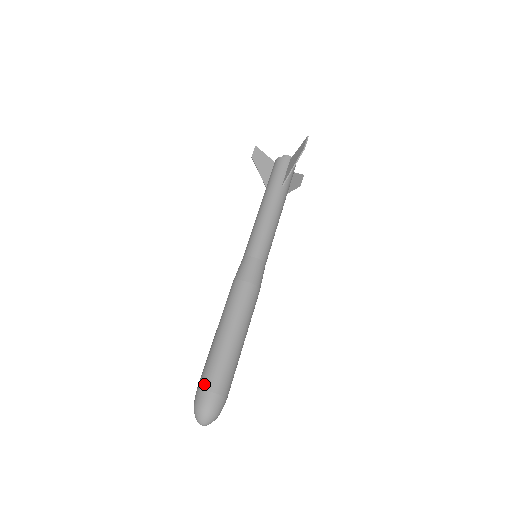
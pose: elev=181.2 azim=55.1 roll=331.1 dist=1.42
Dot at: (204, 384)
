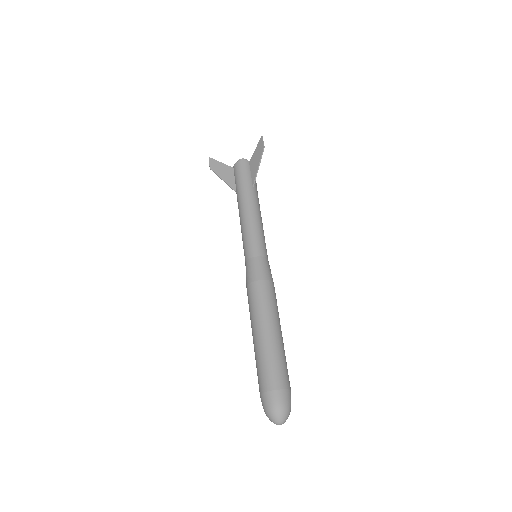
Dot at: (269, 385)
